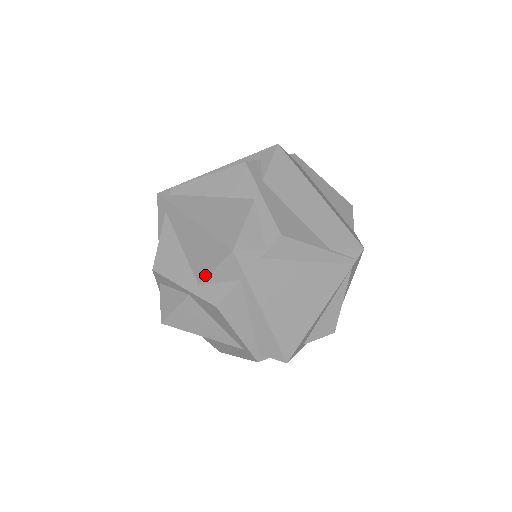
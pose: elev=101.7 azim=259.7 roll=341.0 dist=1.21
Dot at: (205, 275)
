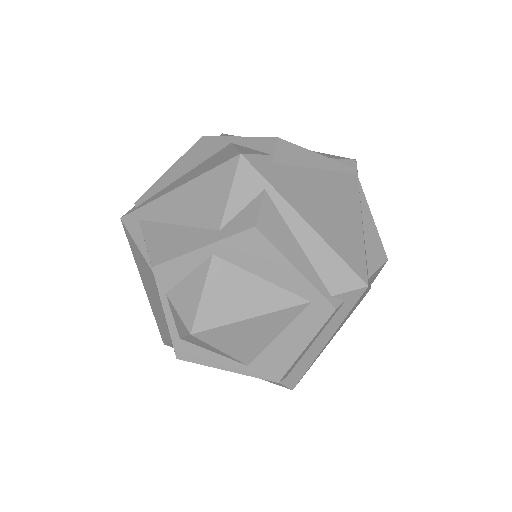
Dot at: (221, 212)
